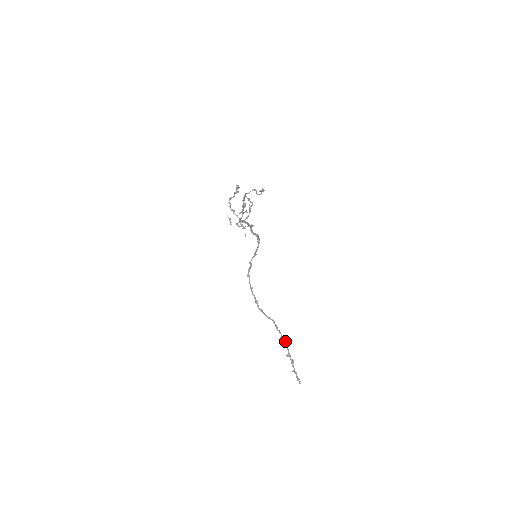
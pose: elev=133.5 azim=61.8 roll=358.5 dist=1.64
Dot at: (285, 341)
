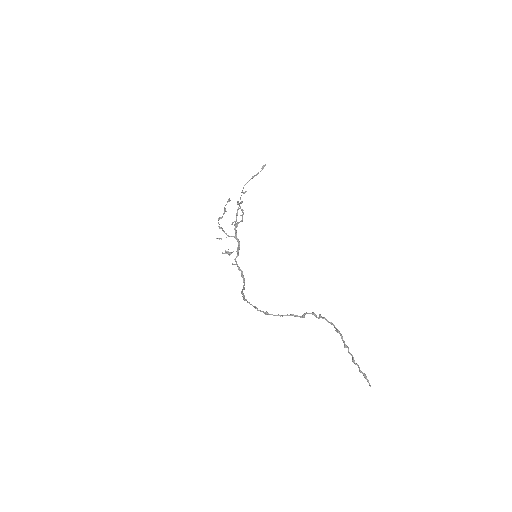
Dot at: (325, 318)
